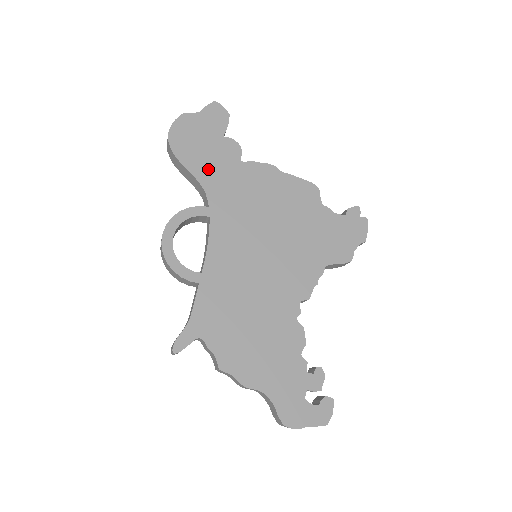
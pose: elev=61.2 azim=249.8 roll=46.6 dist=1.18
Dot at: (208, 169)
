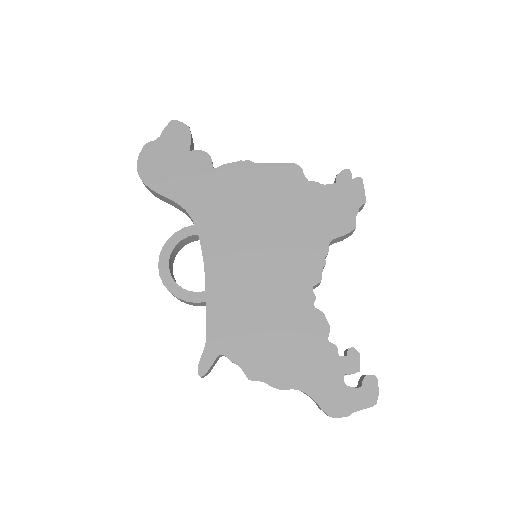
Dot at: (183, 188)
